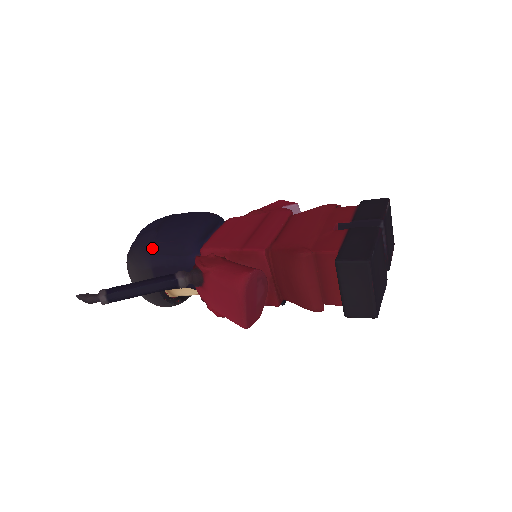
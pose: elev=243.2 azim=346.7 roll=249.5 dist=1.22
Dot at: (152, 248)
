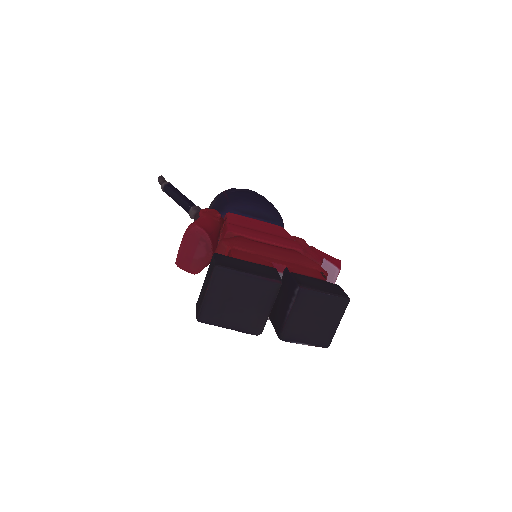
Dot at: (222, 195)
